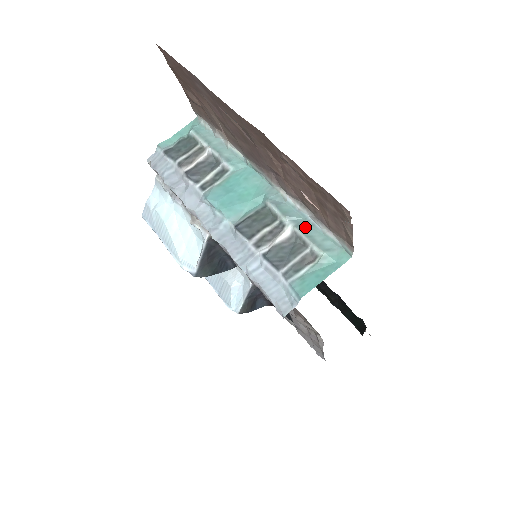
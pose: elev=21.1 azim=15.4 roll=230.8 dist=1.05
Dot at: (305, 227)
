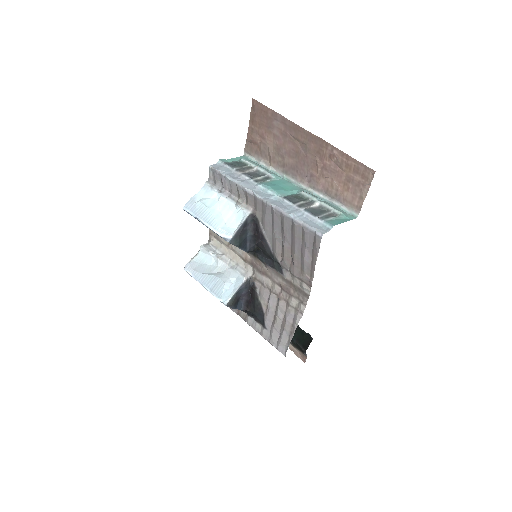
Dot at: (328, 203)
